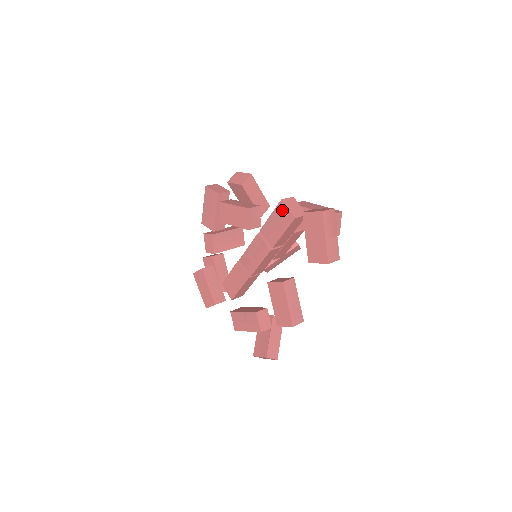
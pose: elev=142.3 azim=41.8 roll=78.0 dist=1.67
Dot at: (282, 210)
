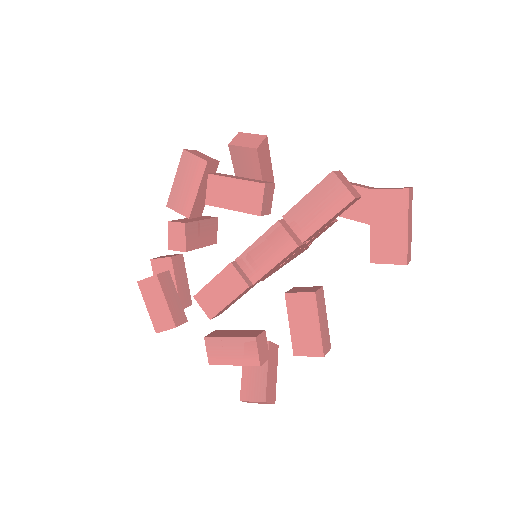
Dot at: (332, 186)
